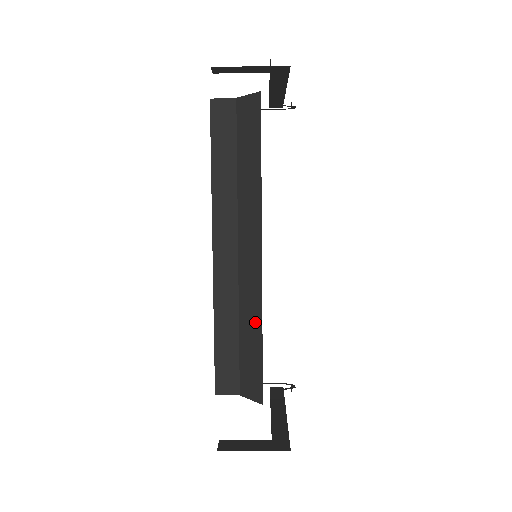
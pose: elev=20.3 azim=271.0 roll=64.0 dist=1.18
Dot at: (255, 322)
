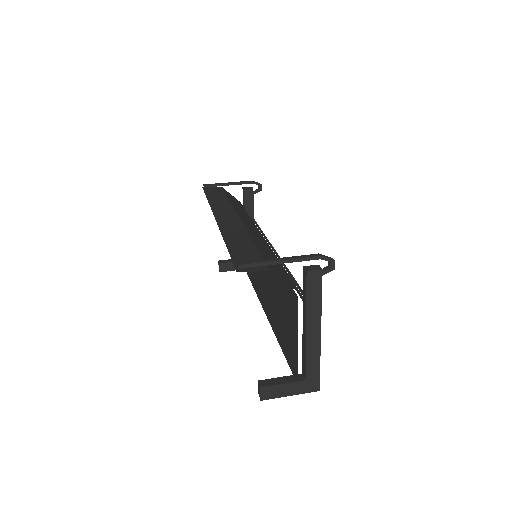
Dot at: occluded
